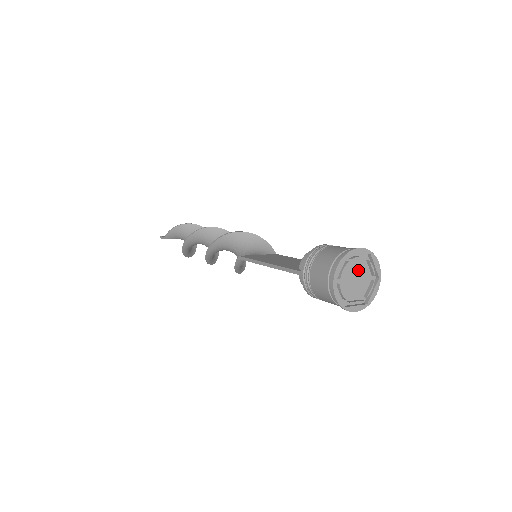
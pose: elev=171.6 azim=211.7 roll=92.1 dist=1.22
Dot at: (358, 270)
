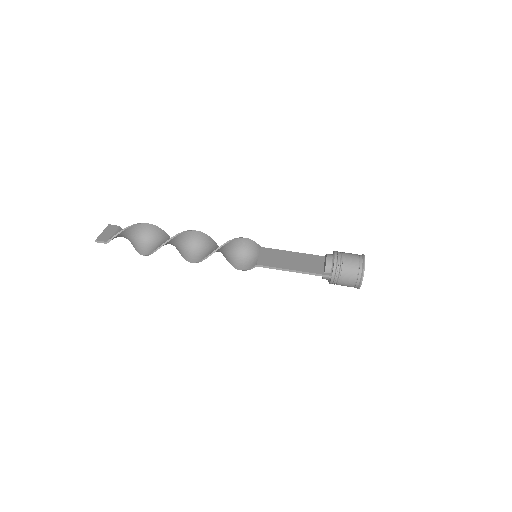
Dot at: occluded
